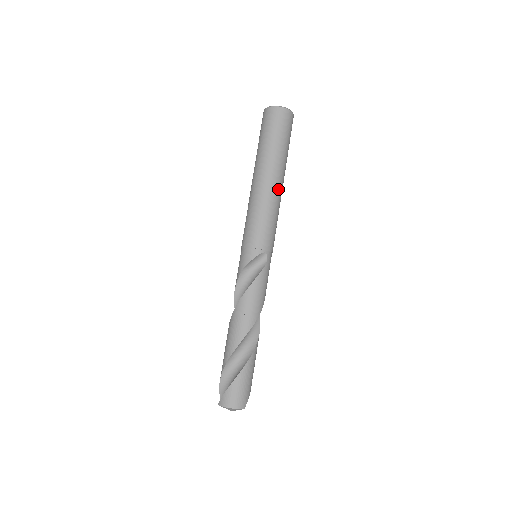
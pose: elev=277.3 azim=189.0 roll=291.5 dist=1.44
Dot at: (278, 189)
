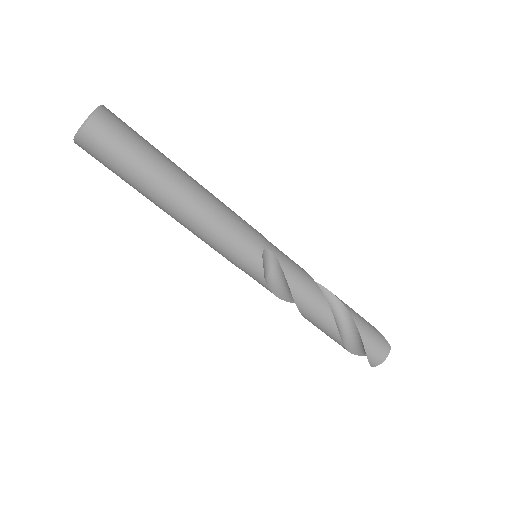
Dot at: (198, 192)
